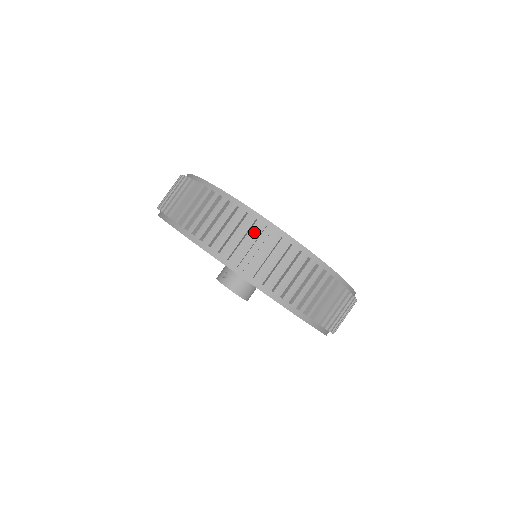
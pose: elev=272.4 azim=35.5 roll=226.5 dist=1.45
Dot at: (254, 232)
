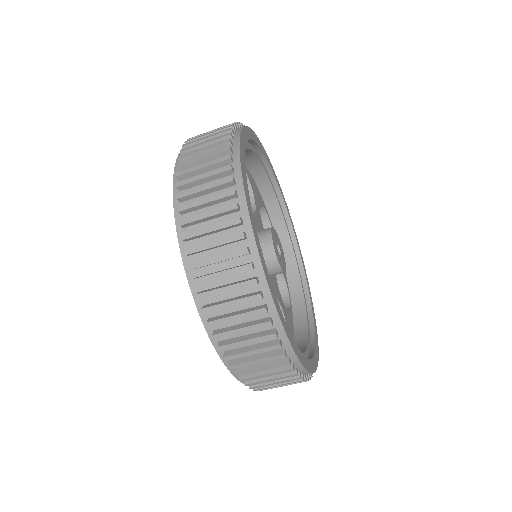
Dot at: (266, 340)
